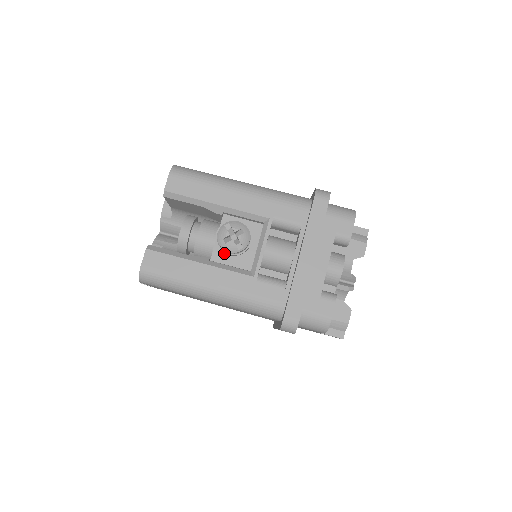
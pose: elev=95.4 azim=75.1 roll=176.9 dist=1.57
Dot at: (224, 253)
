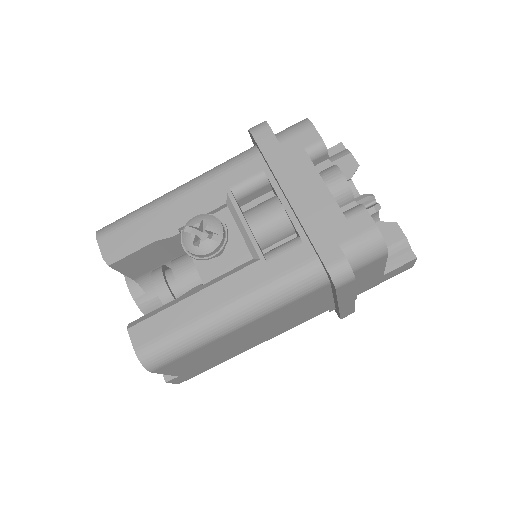
Dot at: (212, 266)
